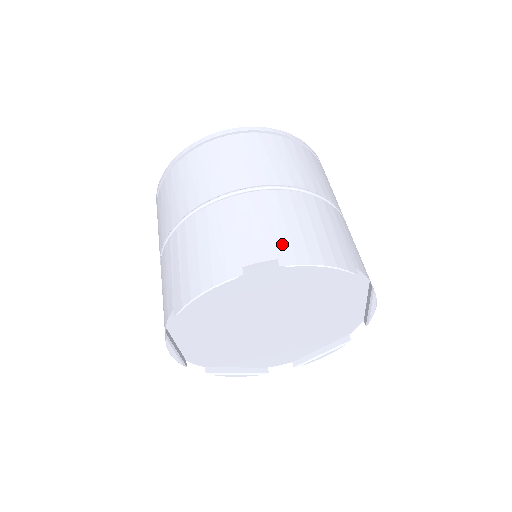
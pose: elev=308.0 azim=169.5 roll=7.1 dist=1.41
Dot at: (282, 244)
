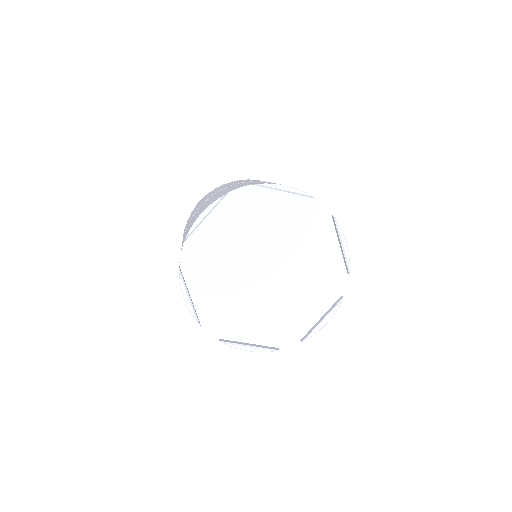
Dot at: occluded
